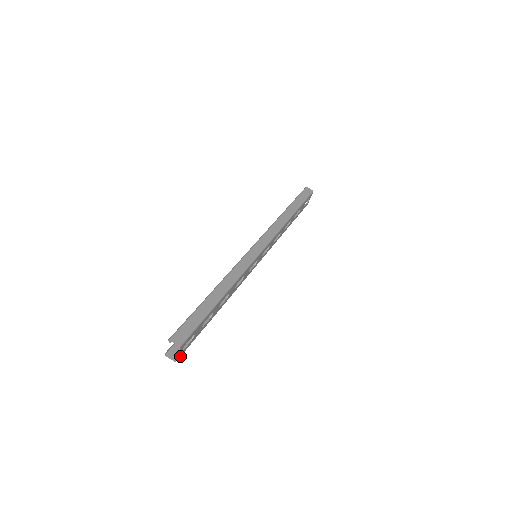
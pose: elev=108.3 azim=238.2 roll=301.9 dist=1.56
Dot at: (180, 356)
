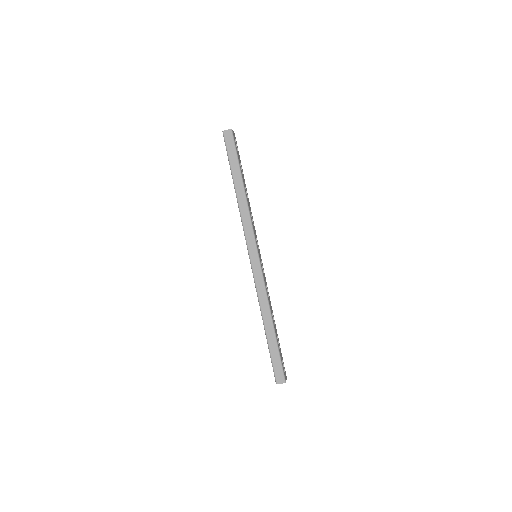
Dot at: (285, 373)
